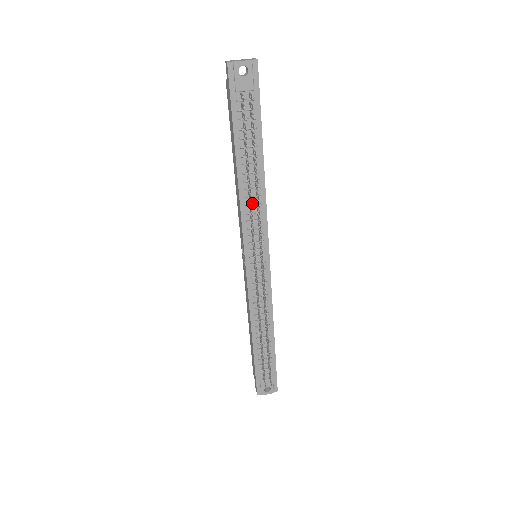
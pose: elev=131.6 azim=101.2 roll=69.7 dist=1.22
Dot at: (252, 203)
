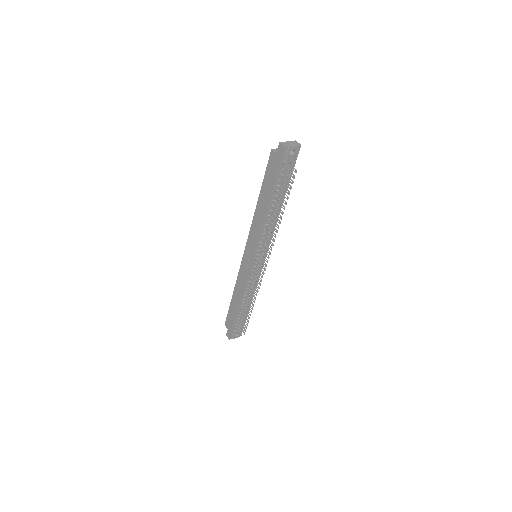
Dot at: (268, 227)
